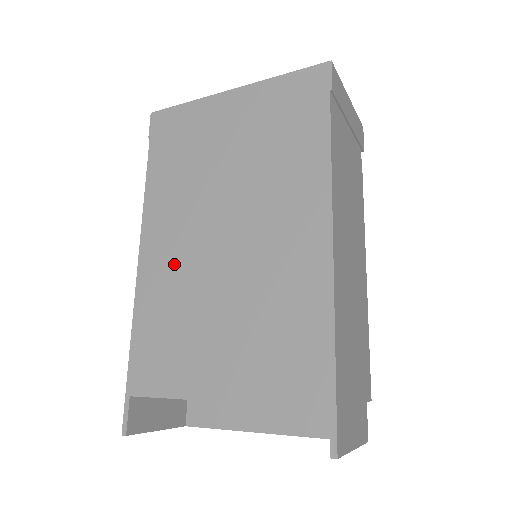
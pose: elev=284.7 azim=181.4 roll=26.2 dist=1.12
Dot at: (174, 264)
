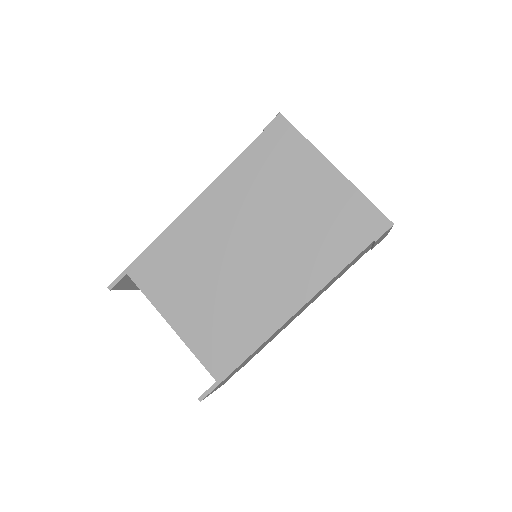
Dot at: (208, 232)
